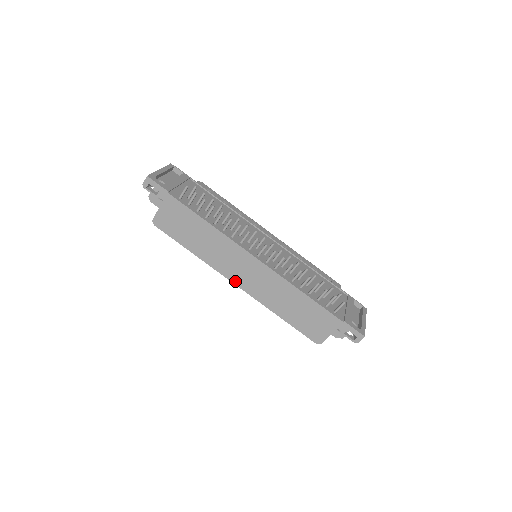
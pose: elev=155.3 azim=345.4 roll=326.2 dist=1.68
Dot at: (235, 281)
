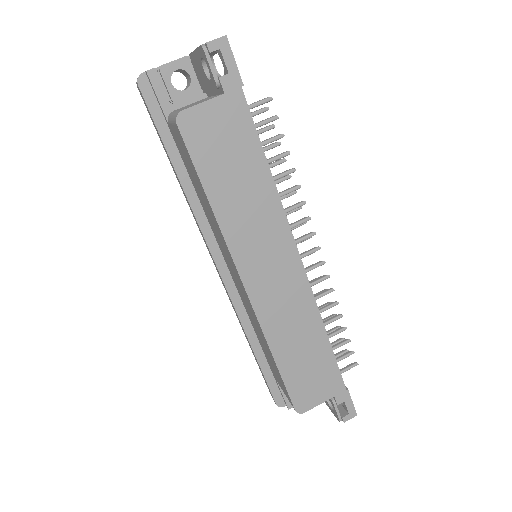
Dot at: (248, 281)
